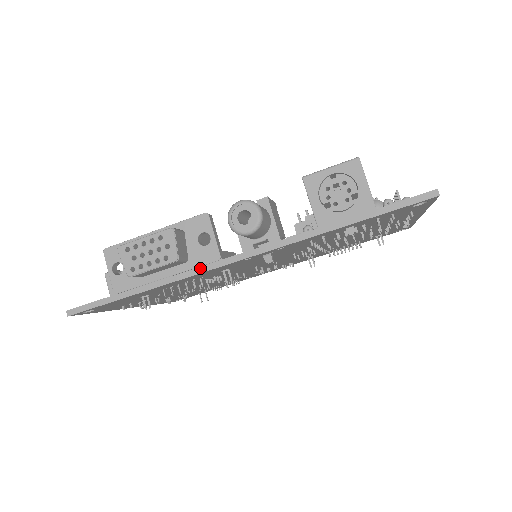
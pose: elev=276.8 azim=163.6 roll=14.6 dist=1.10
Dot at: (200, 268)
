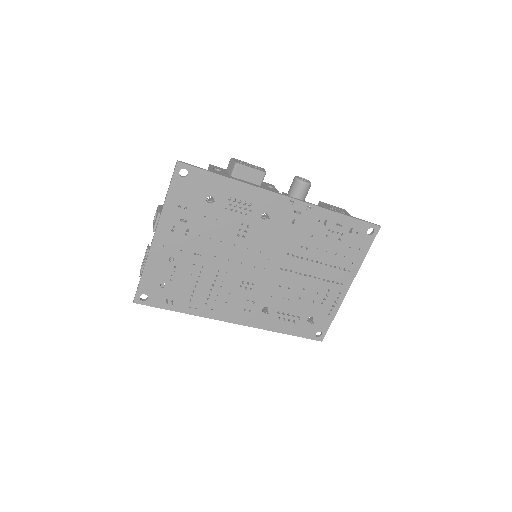
Dot at: (268, 189)
